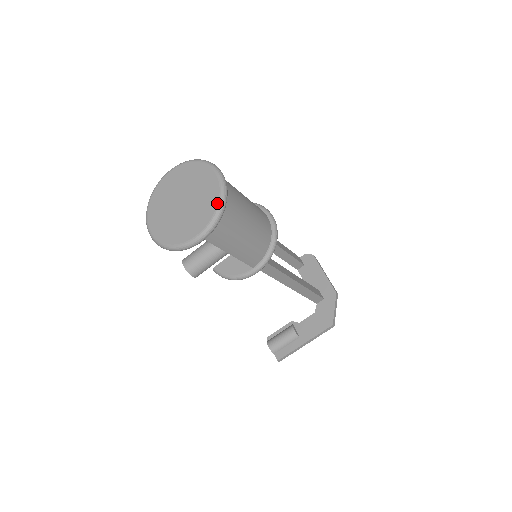
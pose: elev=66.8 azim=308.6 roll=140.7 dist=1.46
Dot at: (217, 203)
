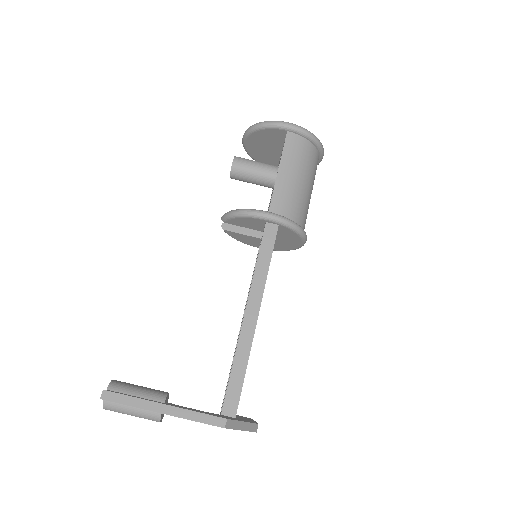
Dot at: occluded
